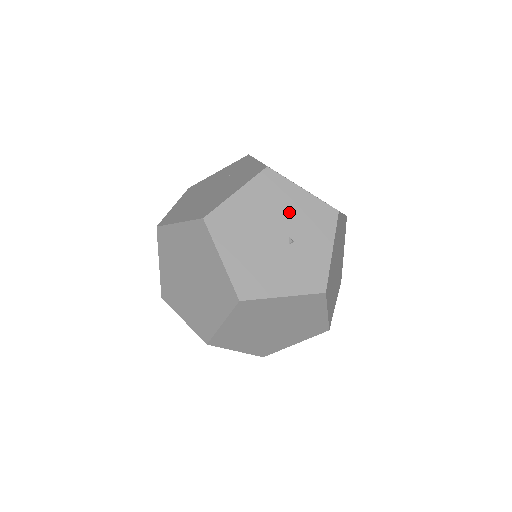
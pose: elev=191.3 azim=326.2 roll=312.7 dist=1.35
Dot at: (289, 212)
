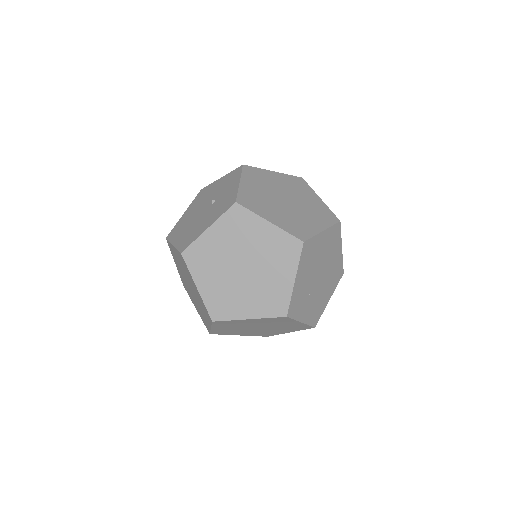
Dot at: (212, 193)
